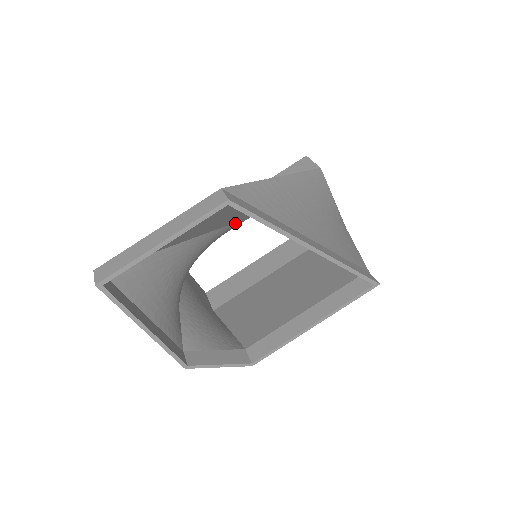
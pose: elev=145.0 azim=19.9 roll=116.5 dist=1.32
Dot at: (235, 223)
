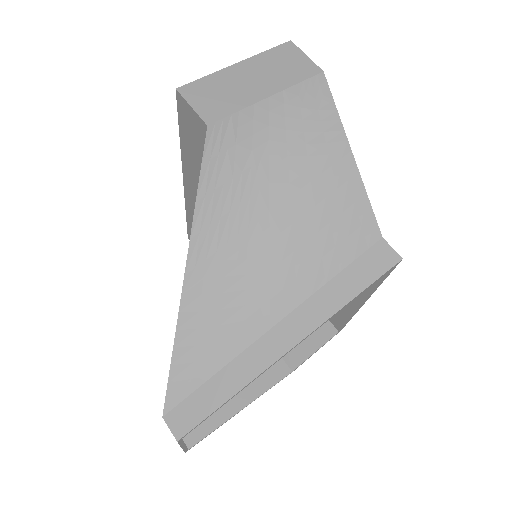
Dot at: occluded
